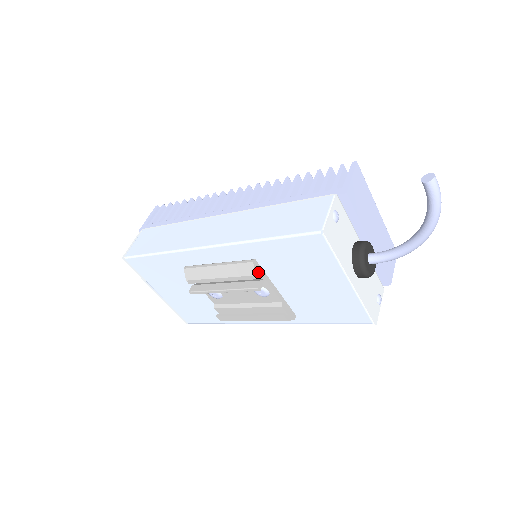
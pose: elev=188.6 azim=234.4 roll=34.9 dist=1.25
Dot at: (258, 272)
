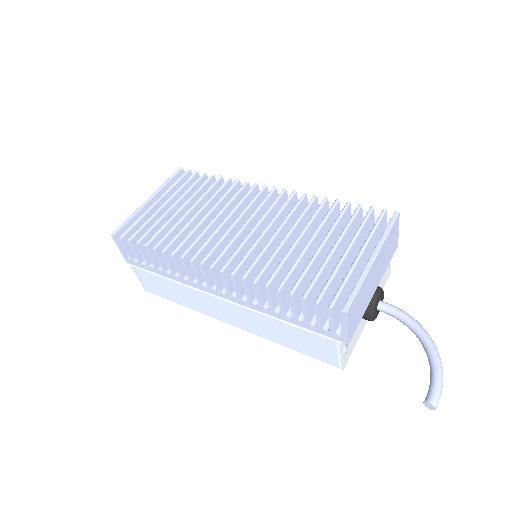
Dot at: occluded
